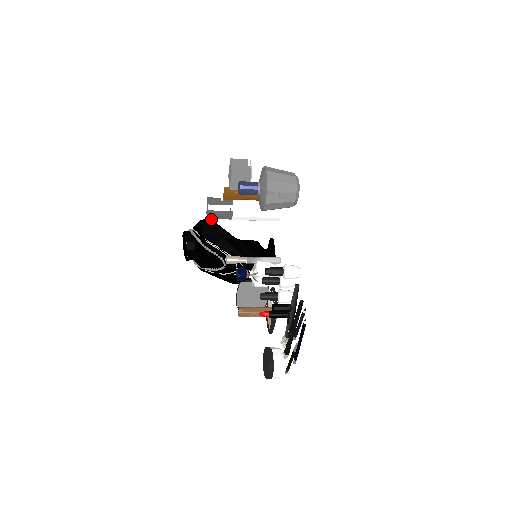
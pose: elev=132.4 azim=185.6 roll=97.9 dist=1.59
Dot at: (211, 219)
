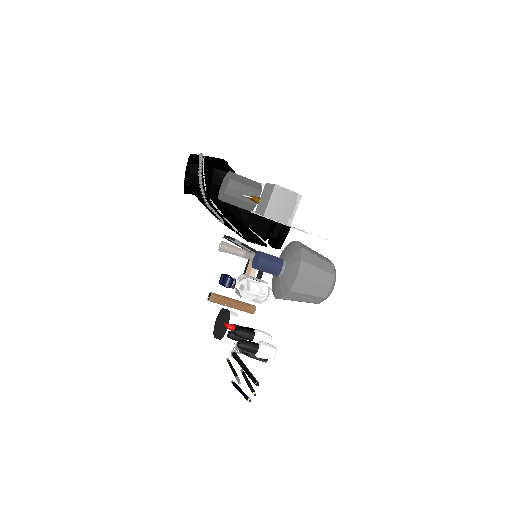
Dot at: occluded
